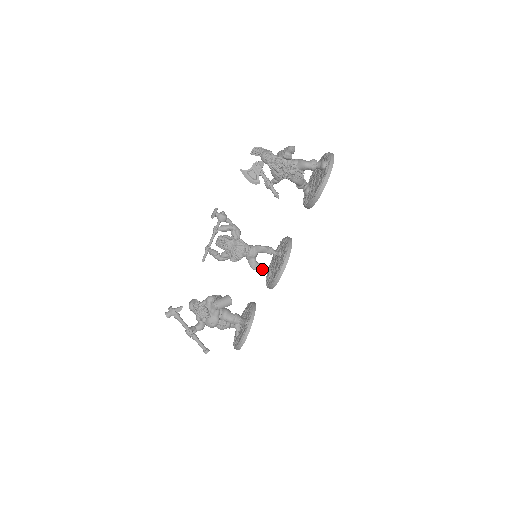
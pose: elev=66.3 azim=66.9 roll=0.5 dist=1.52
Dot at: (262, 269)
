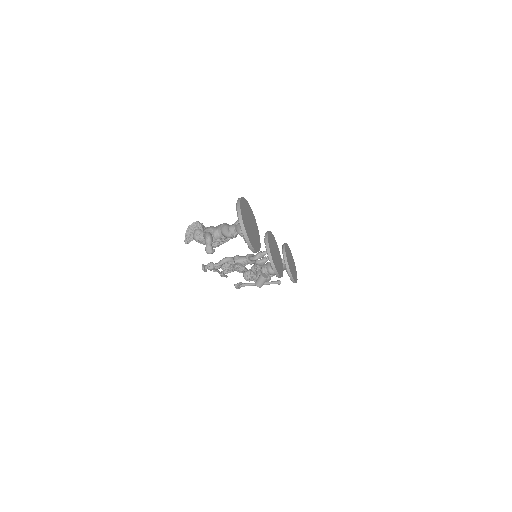
Dot at: occluded
